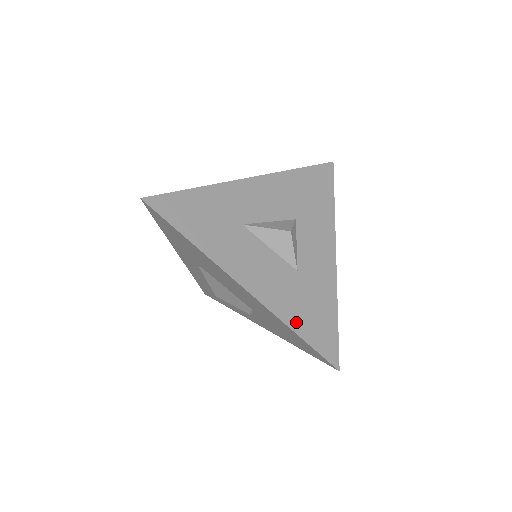
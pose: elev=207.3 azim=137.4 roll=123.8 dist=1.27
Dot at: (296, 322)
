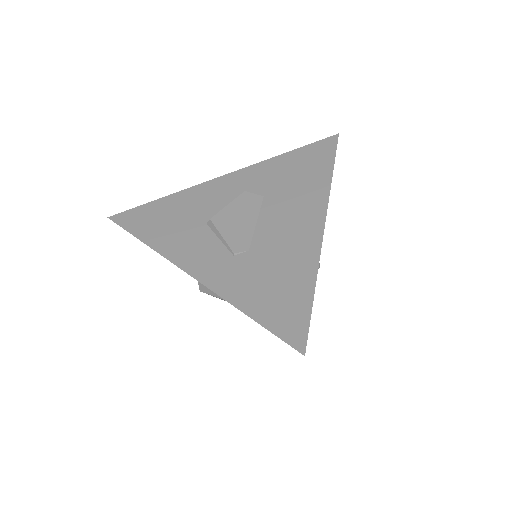
Dot at: occluded
